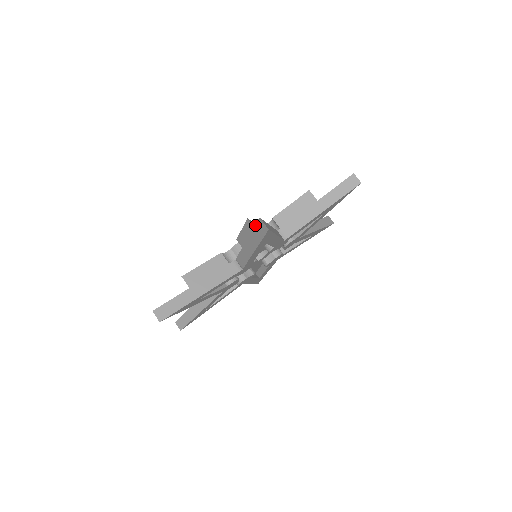
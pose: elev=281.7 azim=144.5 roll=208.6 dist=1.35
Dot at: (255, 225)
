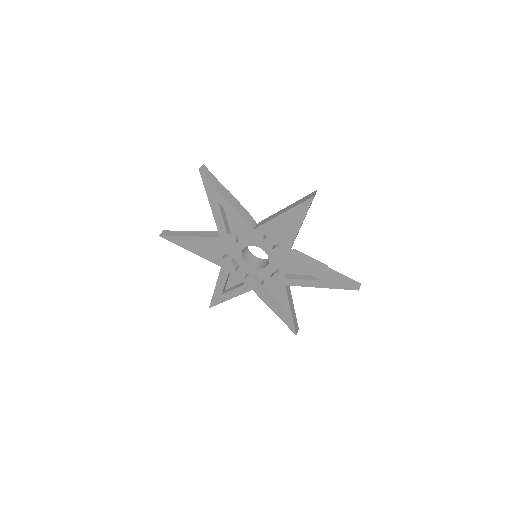
Dot at: (308, 195)
